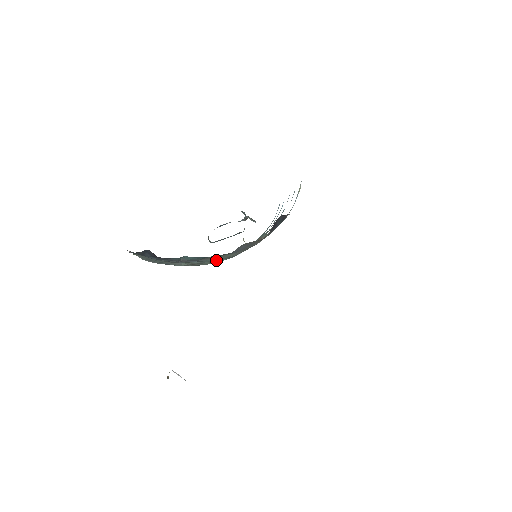
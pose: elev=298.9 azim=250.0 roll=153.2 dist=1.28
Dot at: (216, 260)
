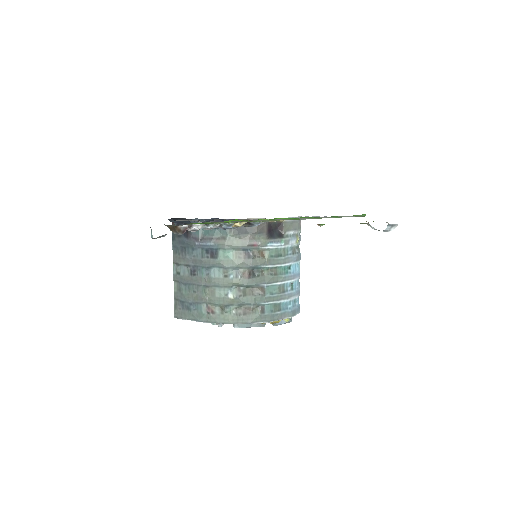
Dot at: (228, 280)
